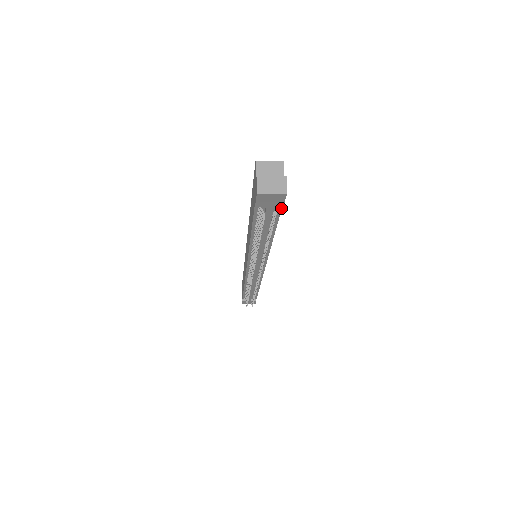
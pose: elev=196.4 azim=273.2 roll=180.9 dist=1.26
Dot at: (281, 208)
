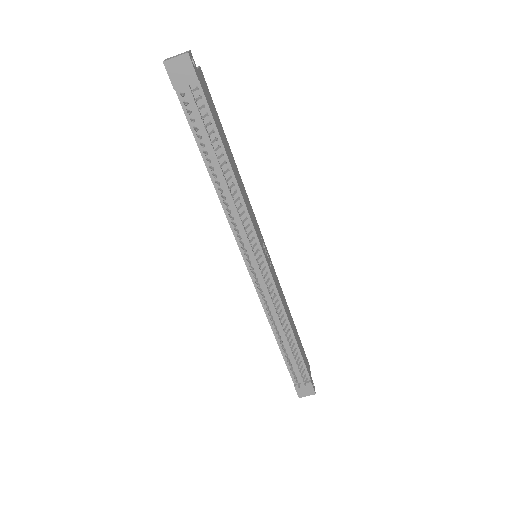
Dot at: (203, 93)
